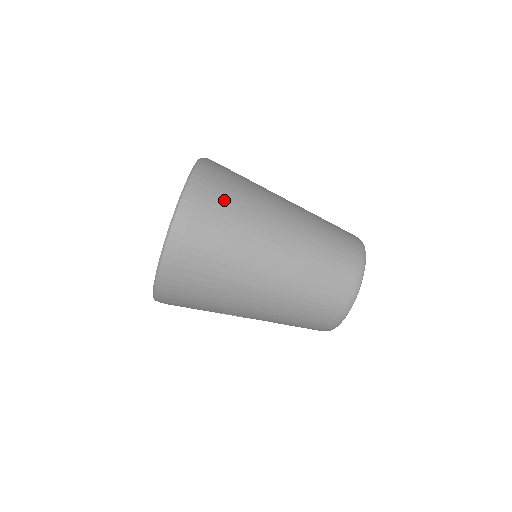
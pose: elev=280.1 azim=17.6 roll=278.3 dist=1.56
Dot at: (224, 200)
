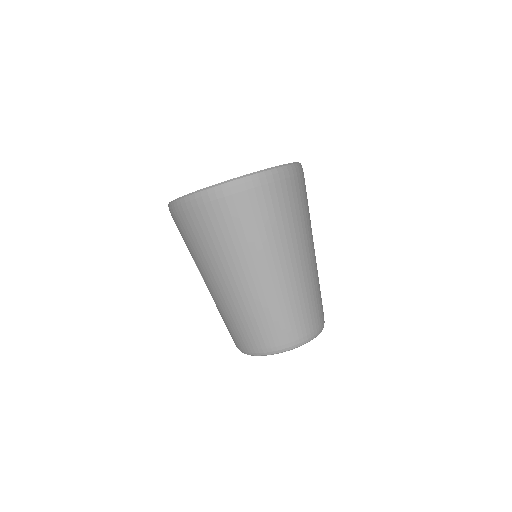
Dot at: (279, 205)
